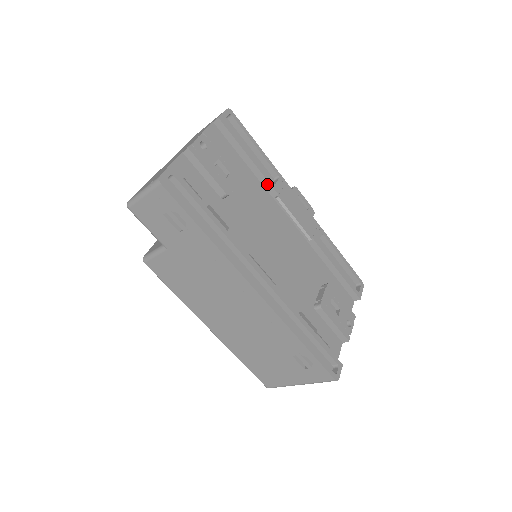
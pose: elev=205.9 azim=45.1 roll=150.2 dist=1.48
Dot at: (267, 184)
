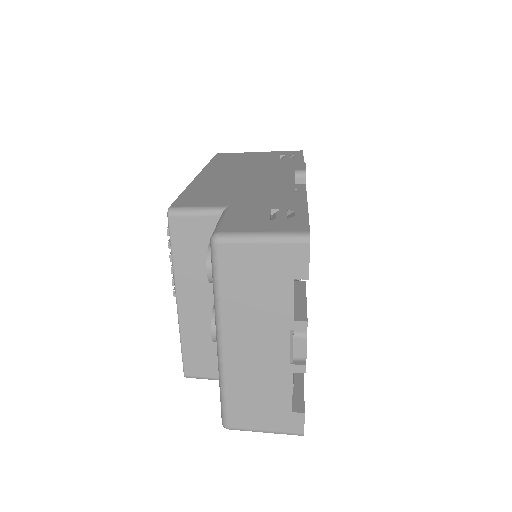
Dot at: occluded
